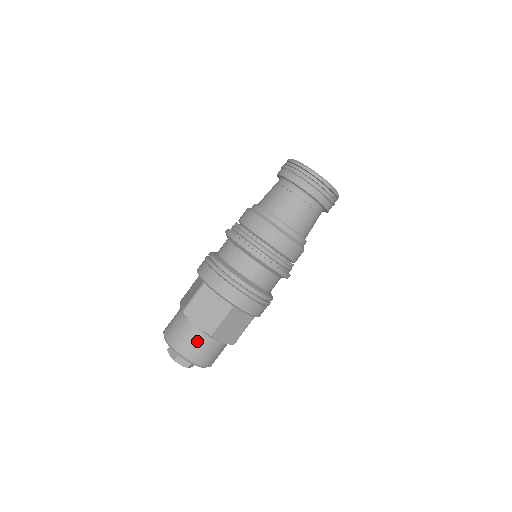
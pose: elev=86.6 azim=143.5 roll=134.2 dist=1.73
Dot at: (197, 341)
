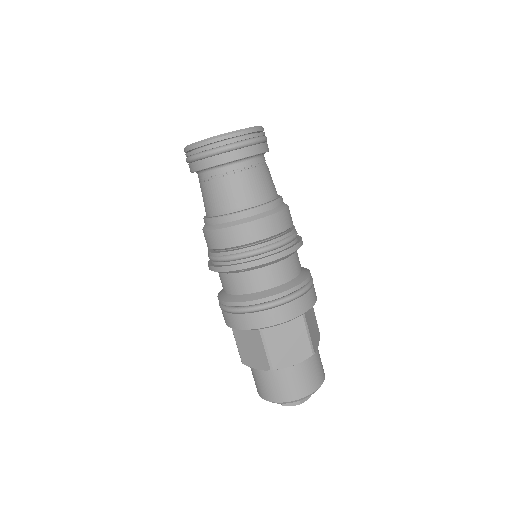
Dot at: (308, 371)
